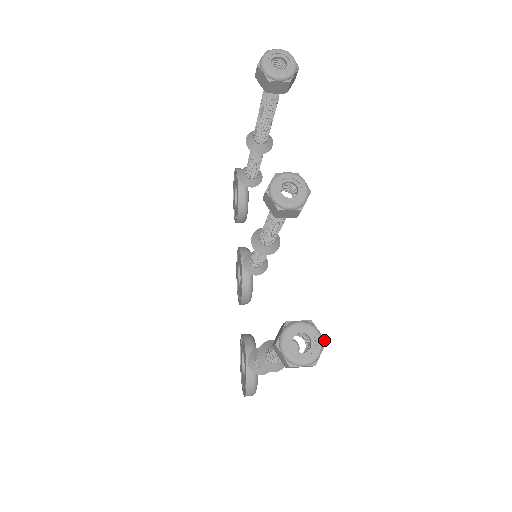
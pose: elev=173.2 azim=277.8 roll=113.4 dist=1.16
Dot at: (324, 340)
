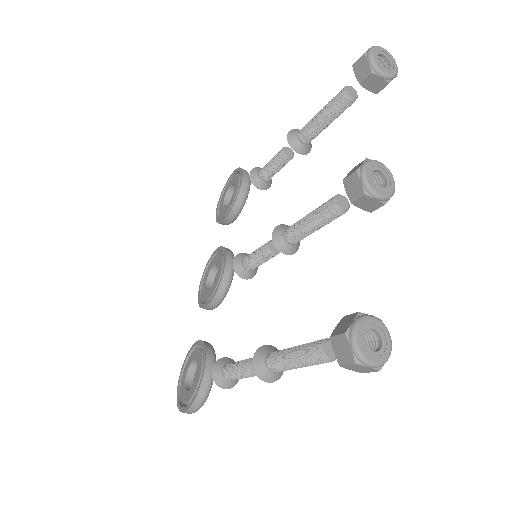
Dot at: (391, 345)
